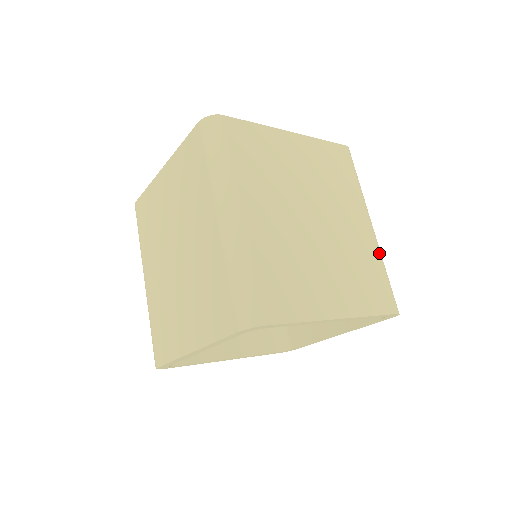
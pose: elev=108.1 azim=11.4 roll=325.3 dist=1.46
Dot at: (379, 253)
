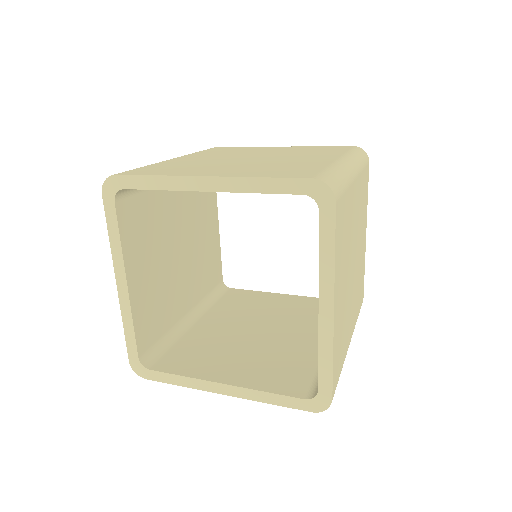
Dot at: occluded
